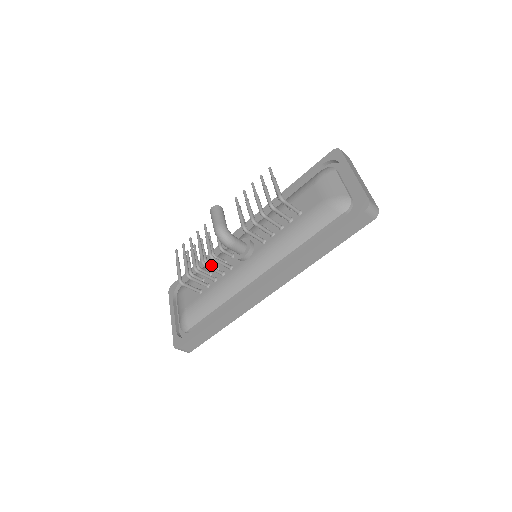
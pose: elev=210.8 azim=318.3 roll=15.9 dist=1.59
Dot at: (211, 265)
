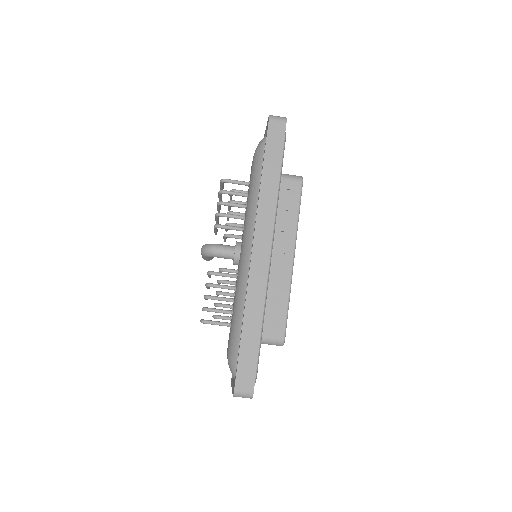
Dot at: (224, 293)
